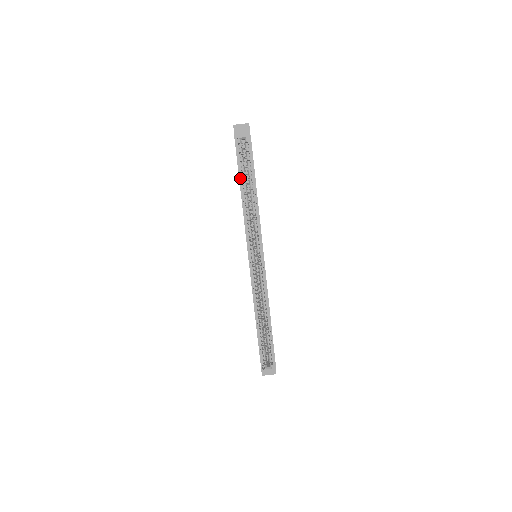
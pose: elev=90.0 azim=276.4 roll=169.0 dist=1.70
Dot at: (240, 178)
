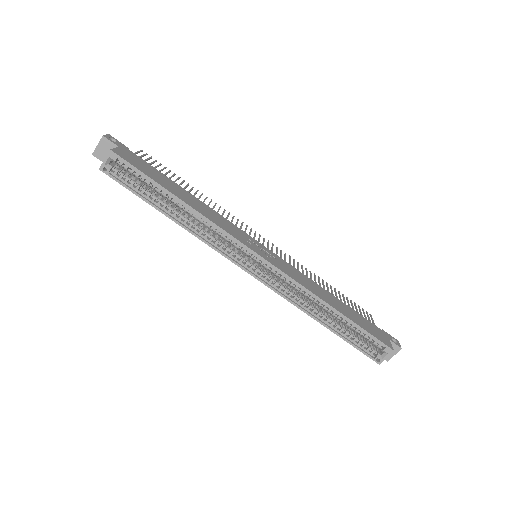
Dot at: (150, 203)
